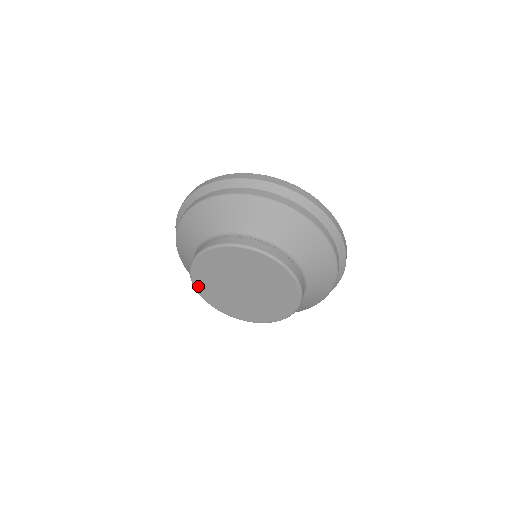
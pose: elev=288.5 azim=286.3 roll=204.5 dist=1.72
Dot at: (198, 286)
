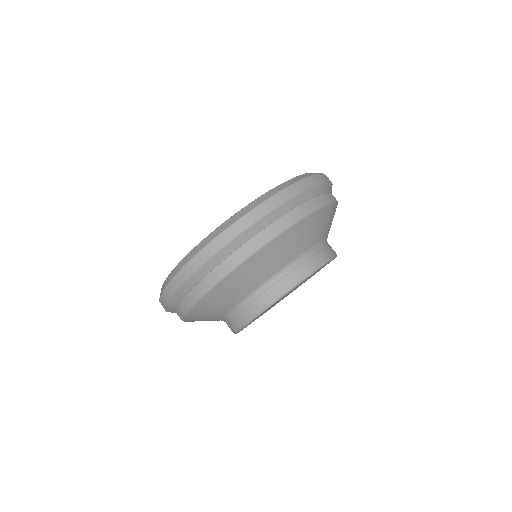
Dot at: occluded
